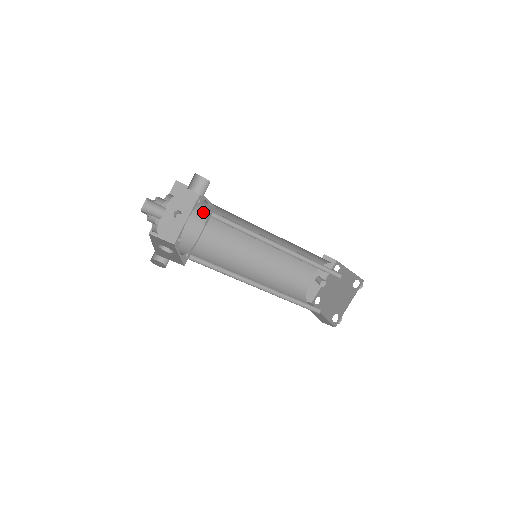
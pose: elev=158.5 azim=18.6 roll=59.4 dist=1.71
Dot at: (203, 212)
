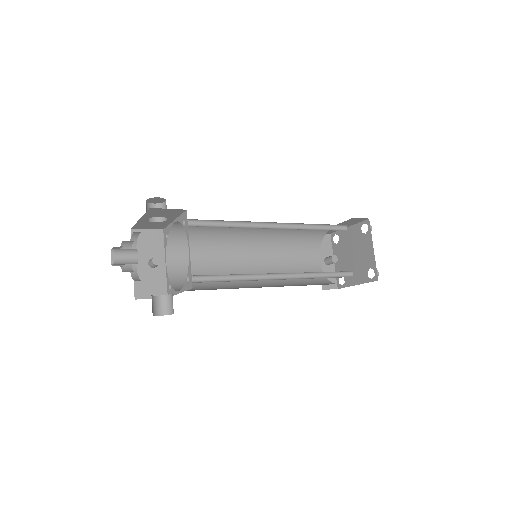
Dot at: (177, 246)
